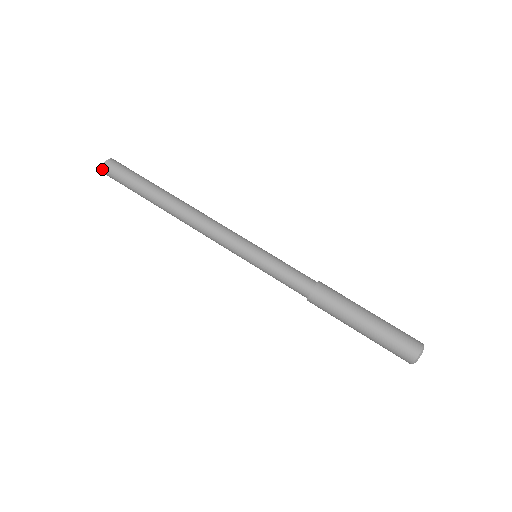
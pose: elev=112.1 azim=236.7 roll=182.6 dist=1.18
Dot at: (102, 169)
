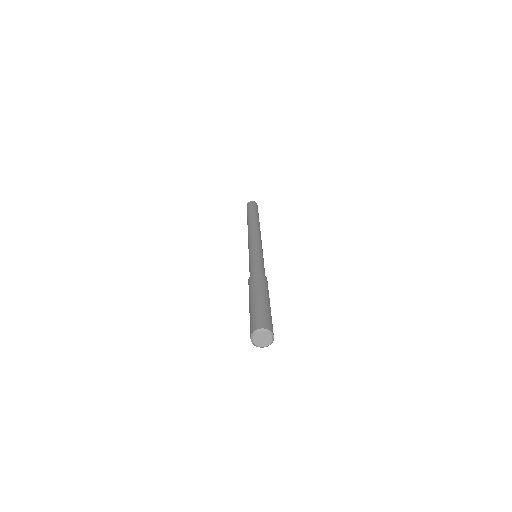
Dot at: (251, 201)
